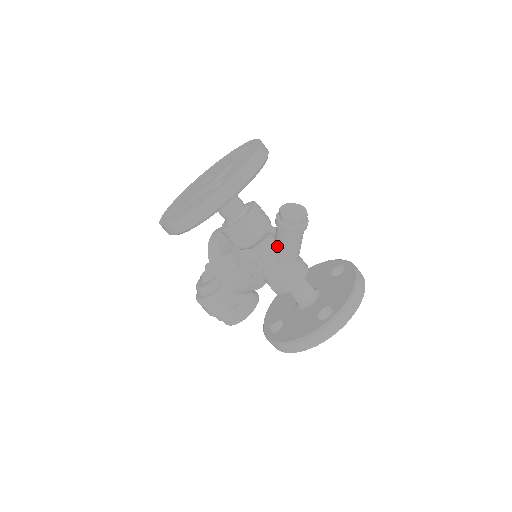
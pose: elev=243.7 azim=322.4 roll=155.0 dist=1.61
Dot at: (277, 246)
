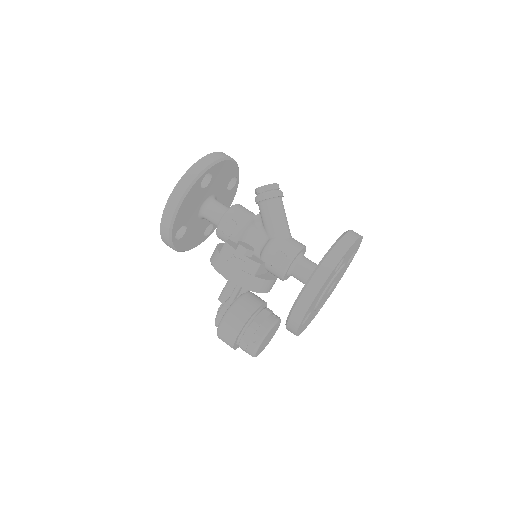
Dot at: (264, 223)
